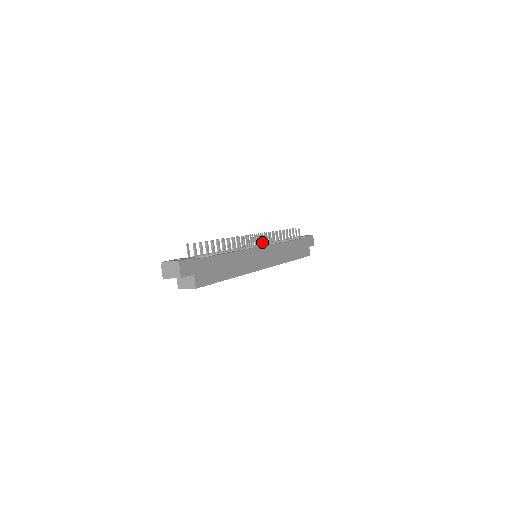
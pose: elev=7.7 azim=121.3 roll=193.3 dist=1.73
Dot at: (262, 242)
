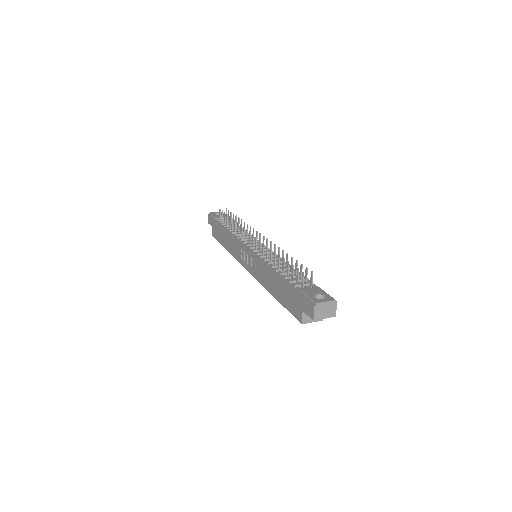
Dot at: occluded
